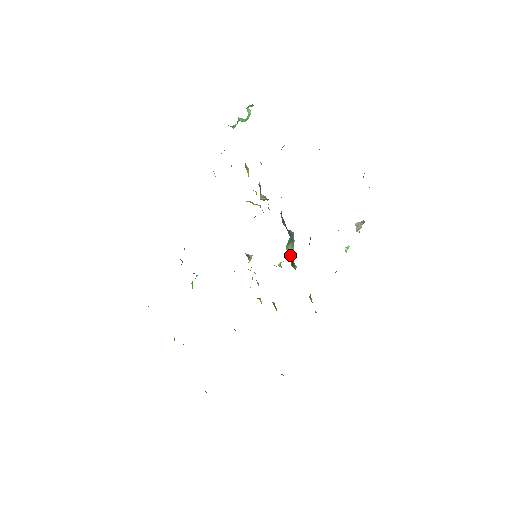
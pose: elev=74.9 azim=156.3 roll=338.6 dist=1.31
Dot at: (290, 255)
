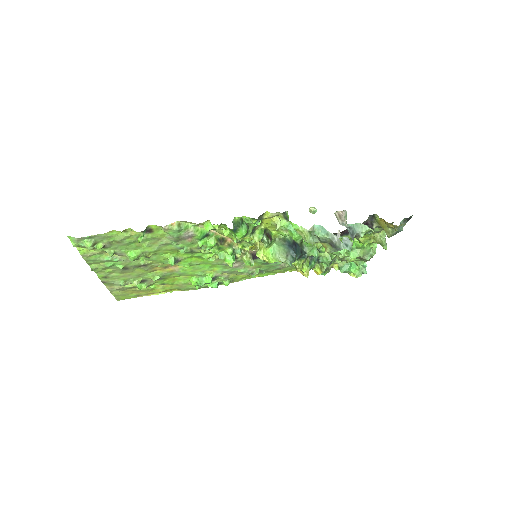
Dot at: (275, 243)
